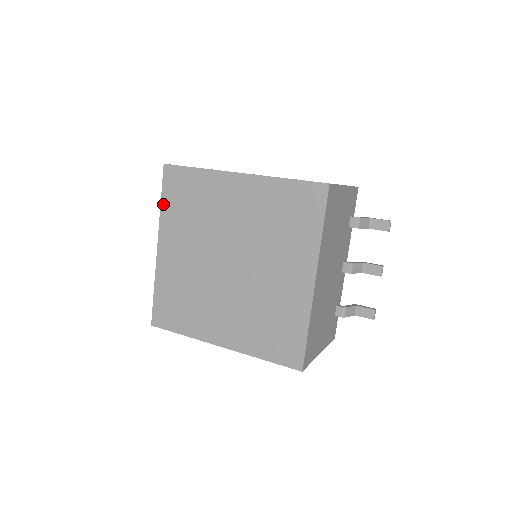
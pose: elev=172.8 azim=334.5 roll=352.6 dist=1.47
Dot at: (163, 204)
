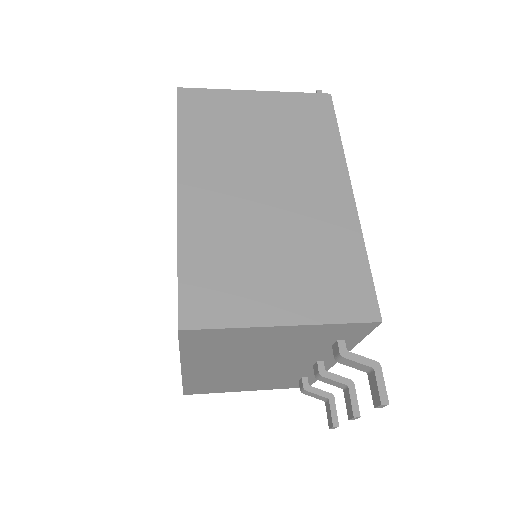
Dot at: occluded
